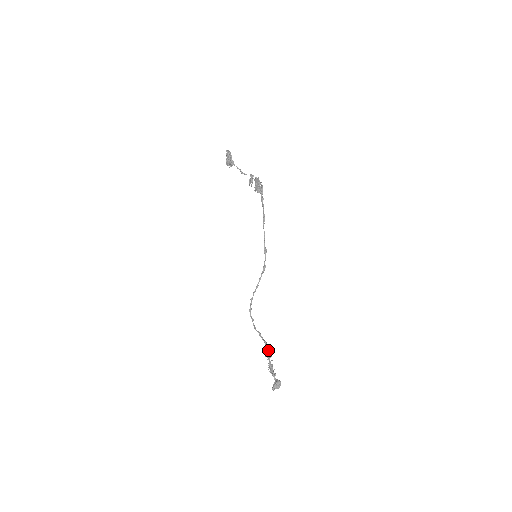
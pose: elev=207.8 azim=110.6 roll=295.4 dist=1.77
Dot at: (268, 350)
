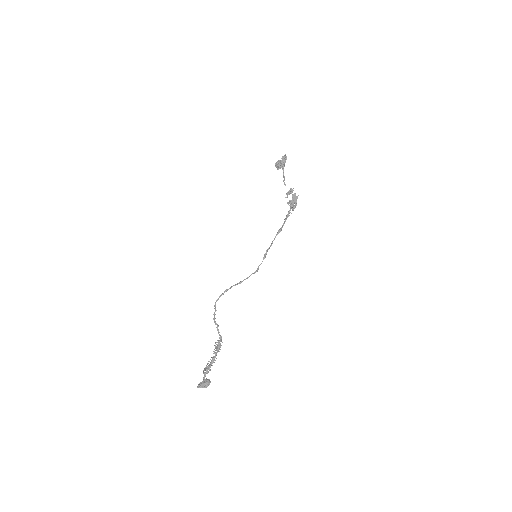
Dot at: (220, 346)
